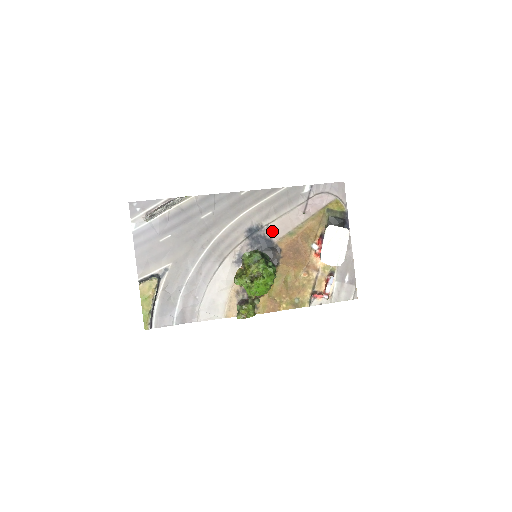
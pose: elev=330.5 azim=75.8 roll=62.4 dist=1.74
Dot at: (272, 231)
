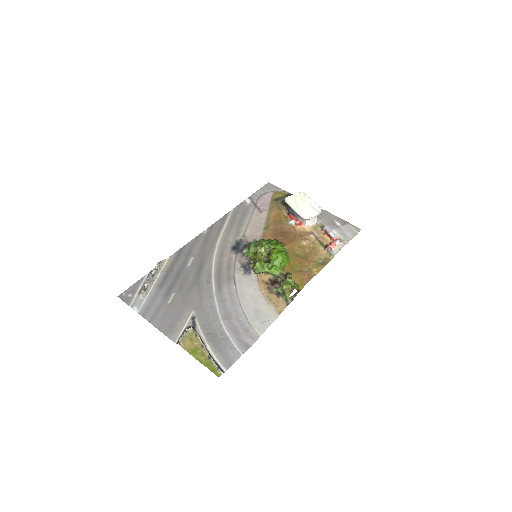
Dot at: (251, 237)
